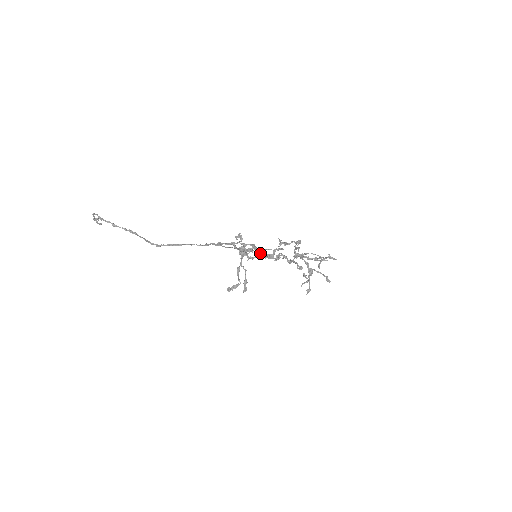
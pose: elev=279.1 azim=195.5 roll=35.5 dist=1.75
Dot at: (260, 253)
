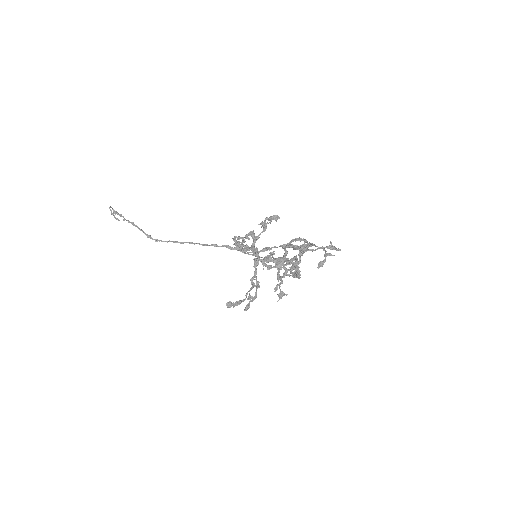
Dot at: (235, 241)
